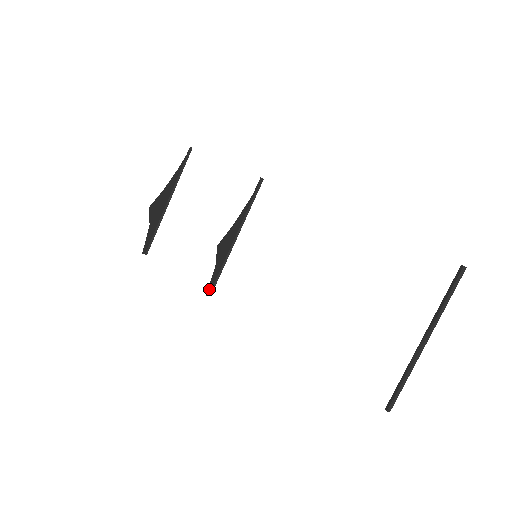
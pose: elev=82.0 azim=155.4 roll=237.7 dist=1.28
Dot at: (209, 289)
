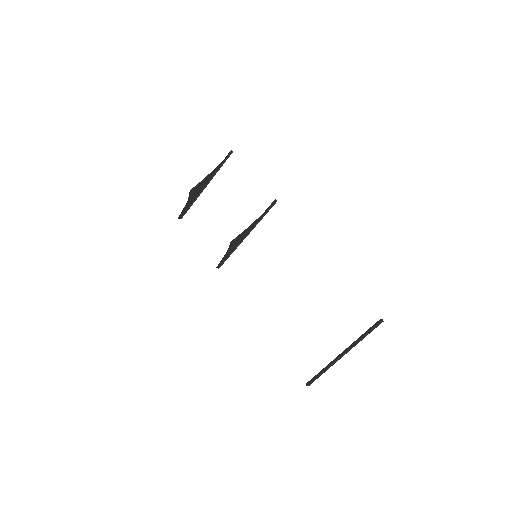
Dot at: (219, 265)
